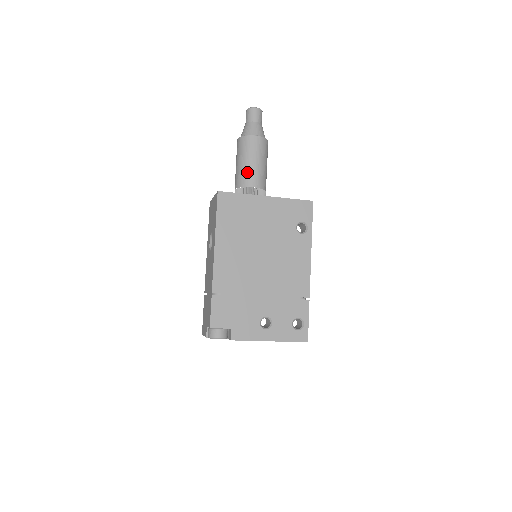
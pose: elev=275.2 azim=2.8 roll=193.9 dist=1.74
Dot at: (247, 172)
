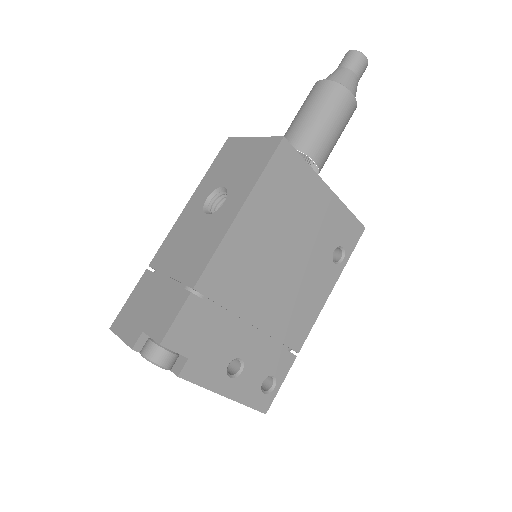
Dot at: (318, 135)
